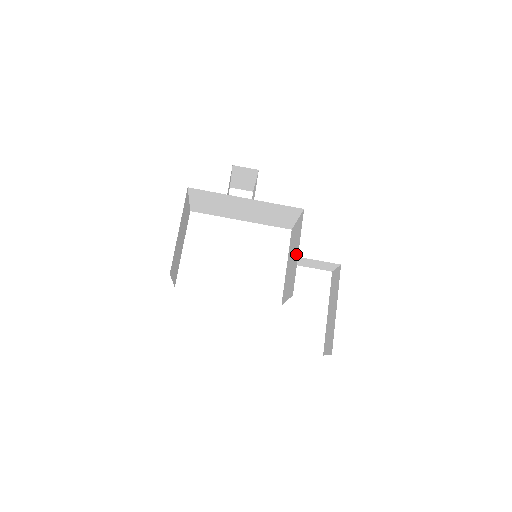
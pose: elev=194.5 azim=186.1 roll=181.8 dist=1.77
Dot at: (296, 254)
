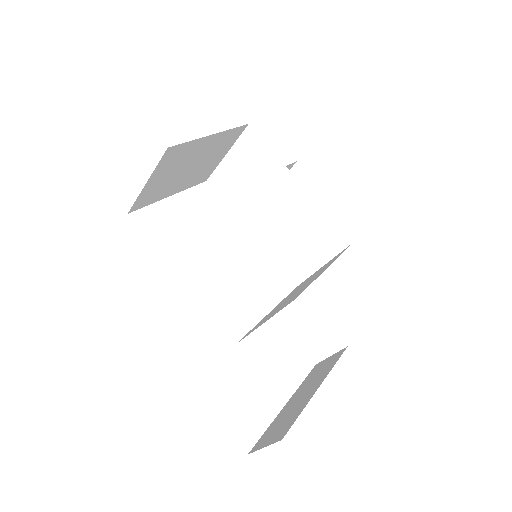
Dot at: (317, 275)
